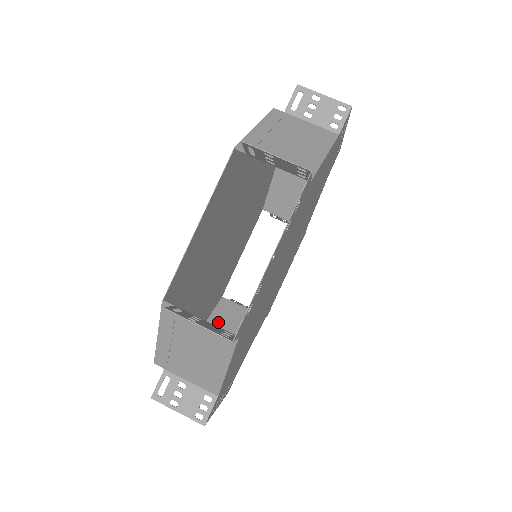
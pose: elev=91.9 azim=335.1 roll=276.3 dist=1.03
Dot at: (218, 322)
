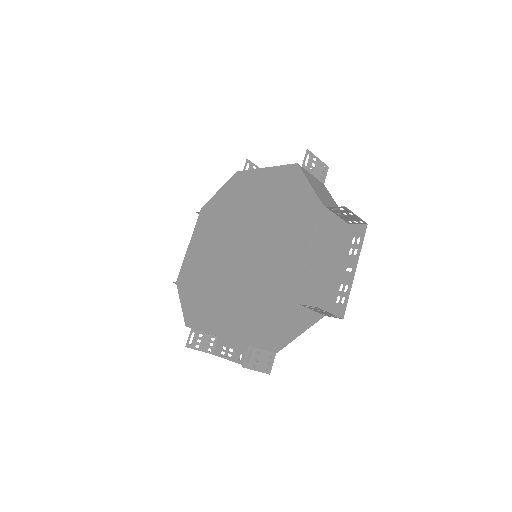
Dot at: occluded
